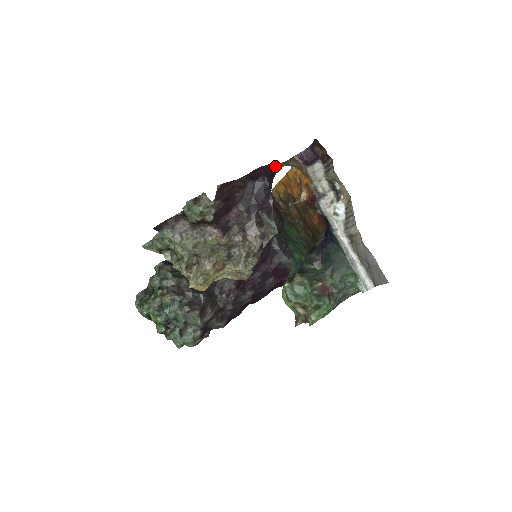
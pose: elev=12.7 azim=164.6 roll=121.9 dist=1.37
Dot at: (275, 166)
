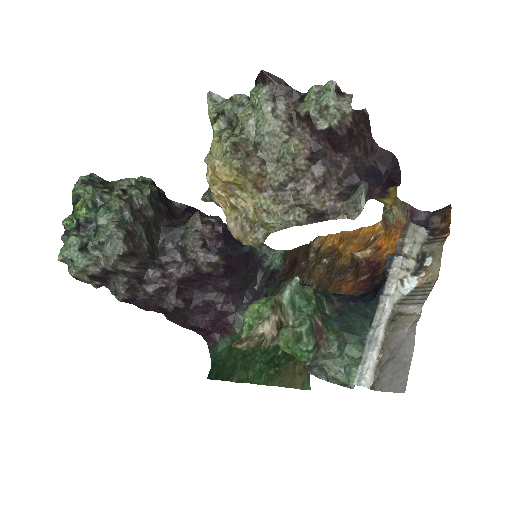
Dot at: (397, 182)
